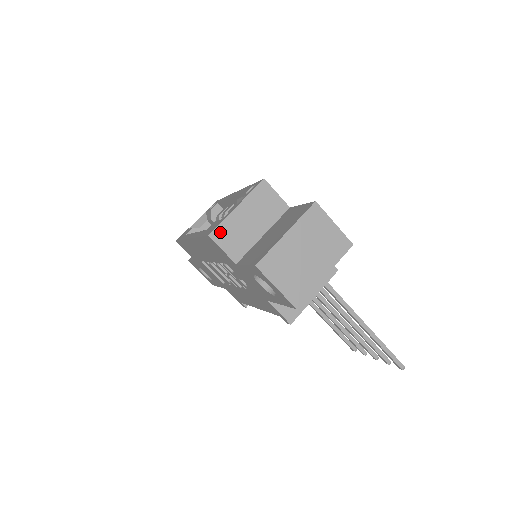
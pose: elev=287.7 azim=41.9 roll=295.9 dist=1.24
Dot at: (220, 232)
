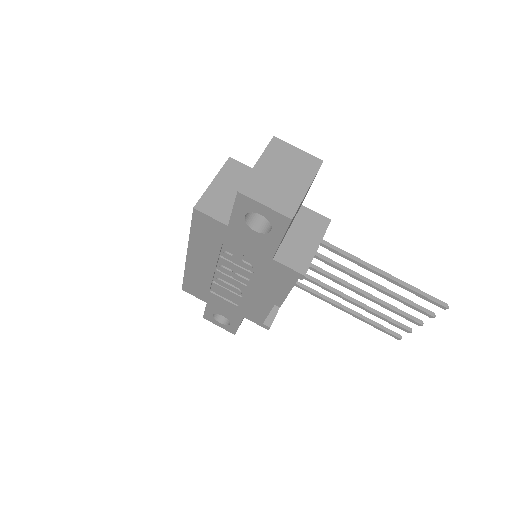
Dot at: (204, 203)
